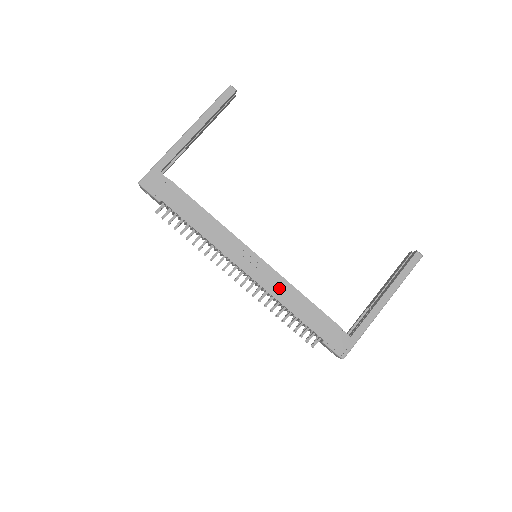
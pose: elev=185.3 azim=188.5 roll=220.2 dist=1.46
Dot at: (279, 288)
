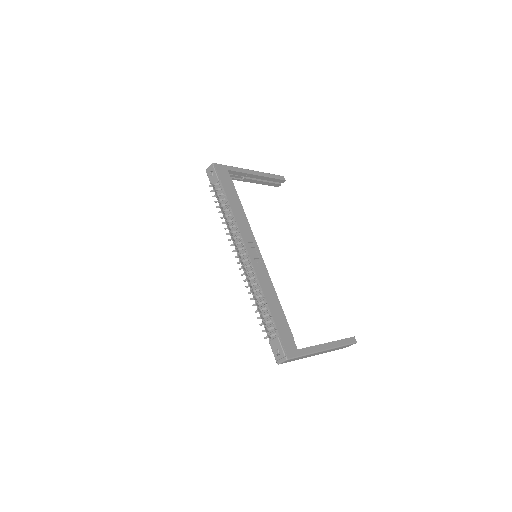
Dot at: (265, 280)
